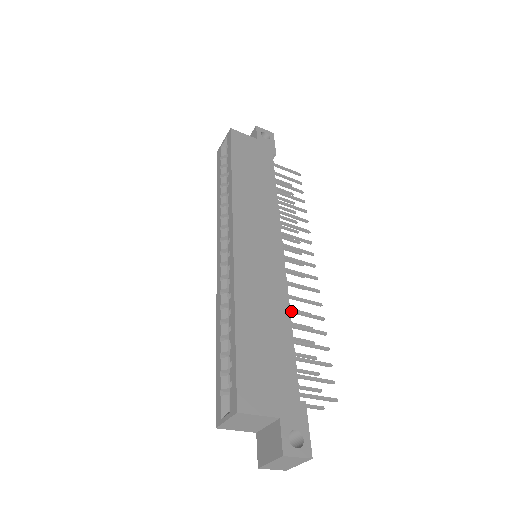
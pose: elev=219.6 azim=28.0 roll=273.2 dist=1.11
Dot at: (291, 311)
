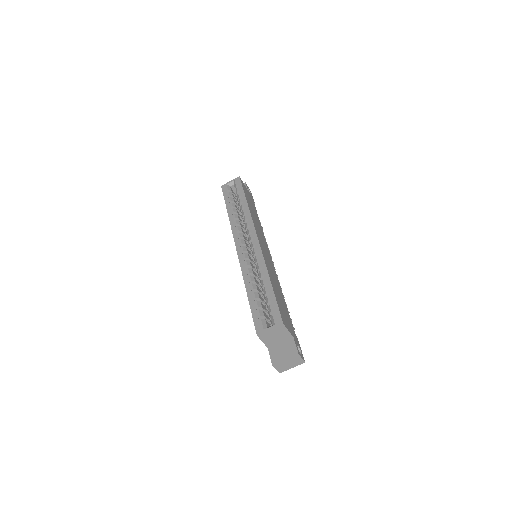
Dot at: occluded
